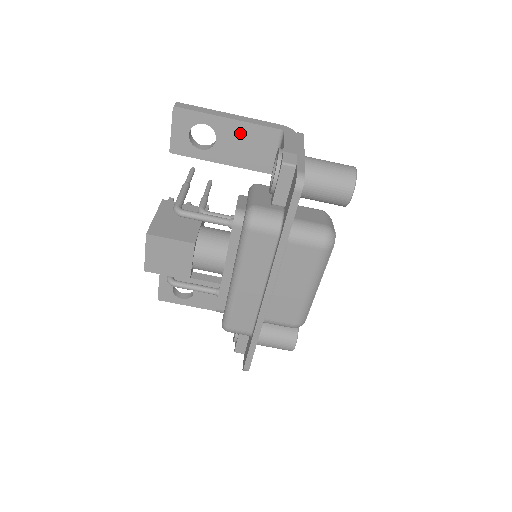
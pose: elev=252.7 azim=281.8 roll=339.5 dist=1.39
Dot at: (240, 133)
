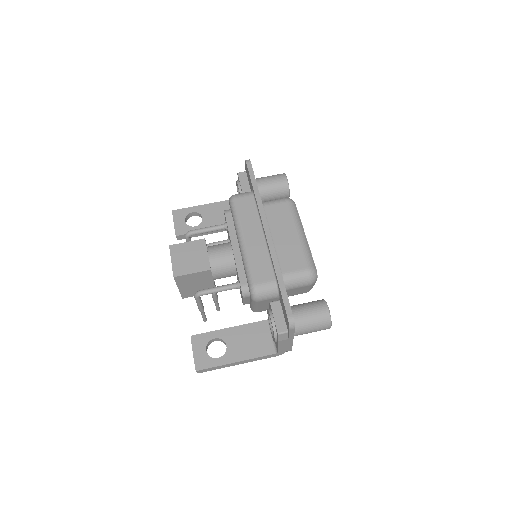
Dot at: (215, 209)
